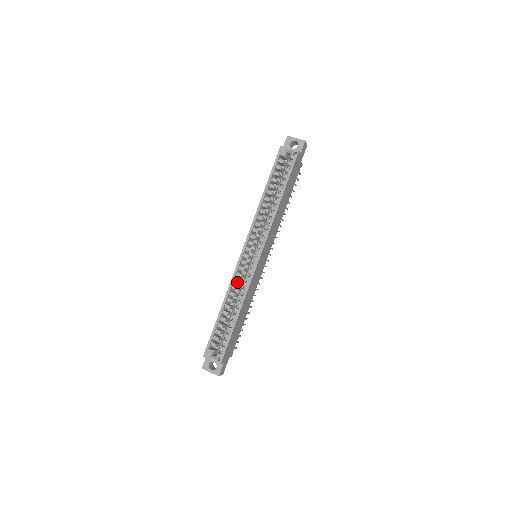
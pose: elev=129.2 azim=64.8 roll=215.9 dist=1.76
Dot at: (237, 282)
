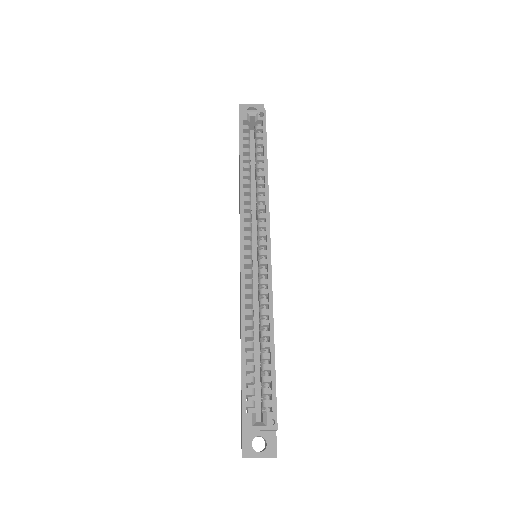
Dot at: (250, 292)
